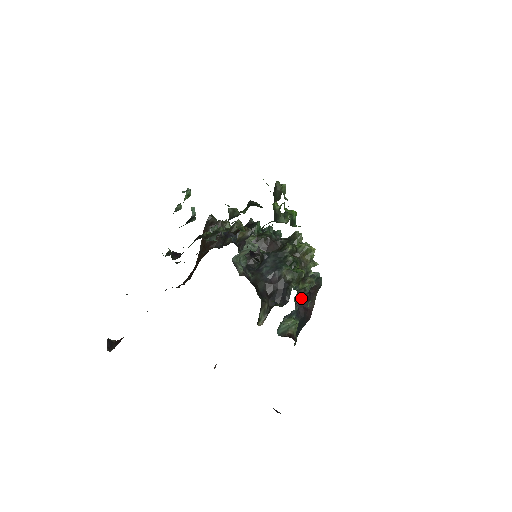
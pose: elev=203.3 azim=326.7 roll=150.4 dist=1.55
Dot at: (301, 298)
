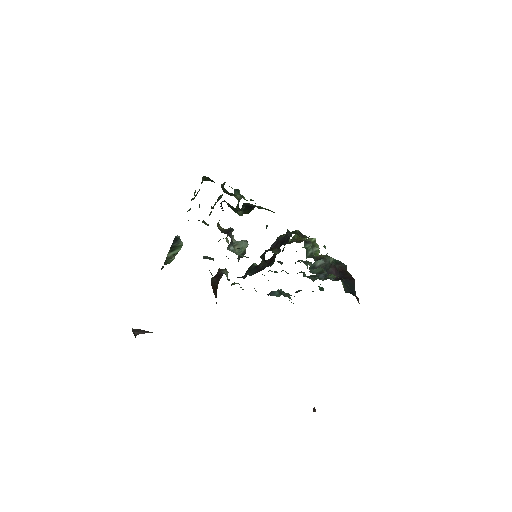
Dot at: (327, 268)
